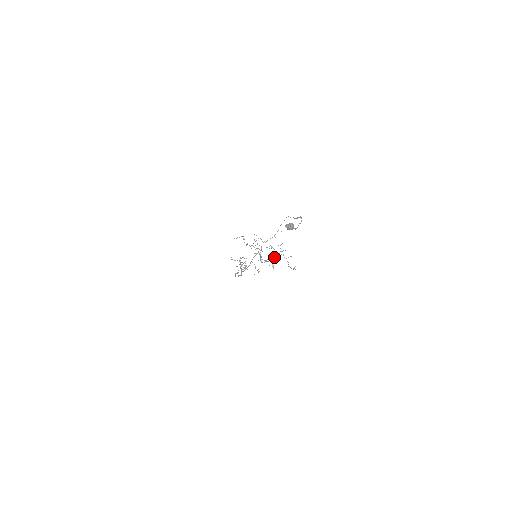
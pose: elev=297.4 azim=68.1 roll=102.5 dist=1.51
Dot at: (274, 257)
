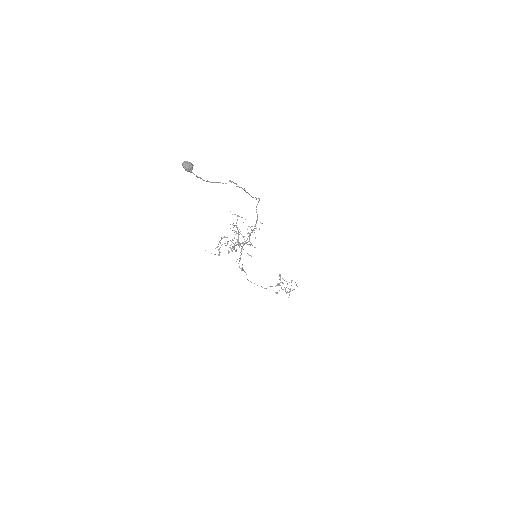
Dot at: occluded
